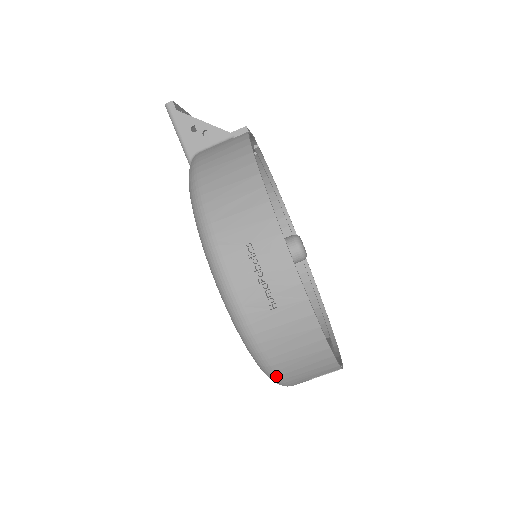
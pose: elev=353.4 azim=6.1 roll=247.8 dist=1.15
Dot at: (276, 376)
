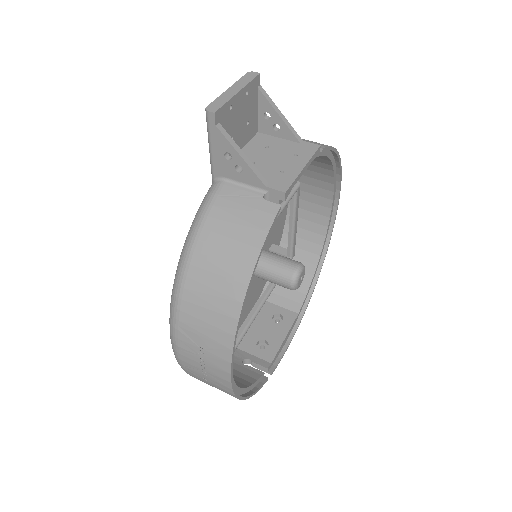
Dot at: occluded
